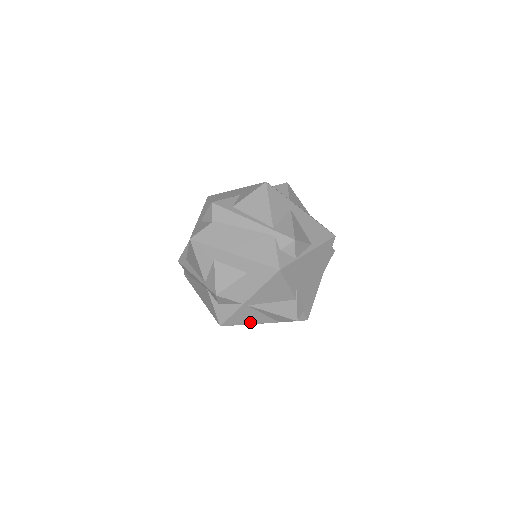
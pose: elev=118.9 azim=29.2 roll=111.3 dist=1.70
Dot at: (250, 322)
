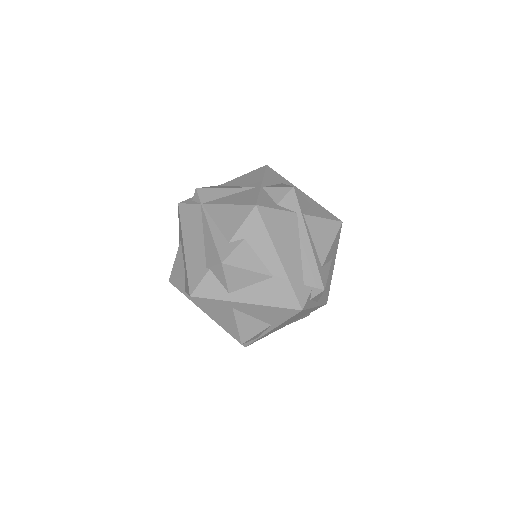
Dot at: occluded
